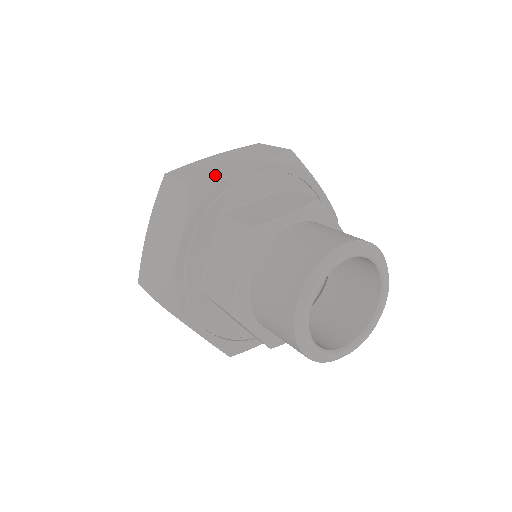
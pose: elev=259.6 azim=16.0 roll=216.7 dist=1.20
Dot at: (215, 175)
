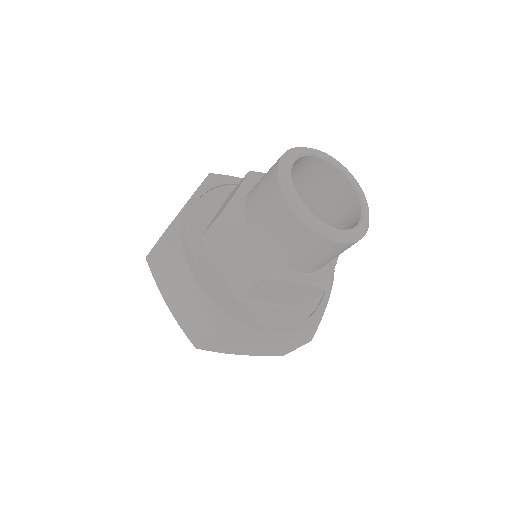
Dot at: occluded
